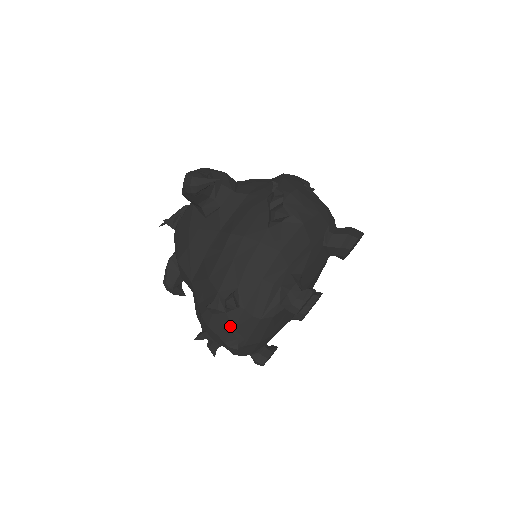
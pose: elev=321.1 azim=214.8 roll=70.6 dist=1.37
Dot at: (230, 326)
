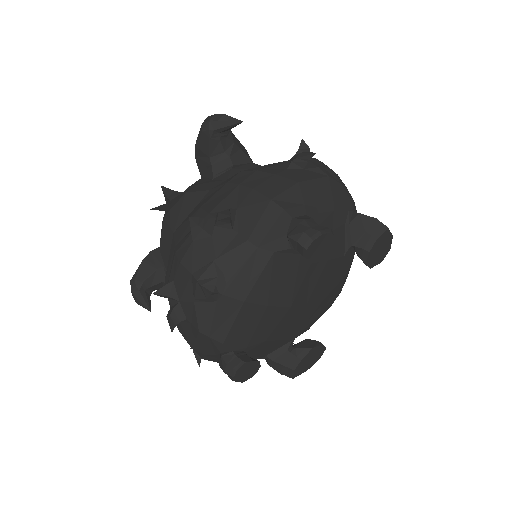
Dot at: (212, 255)
